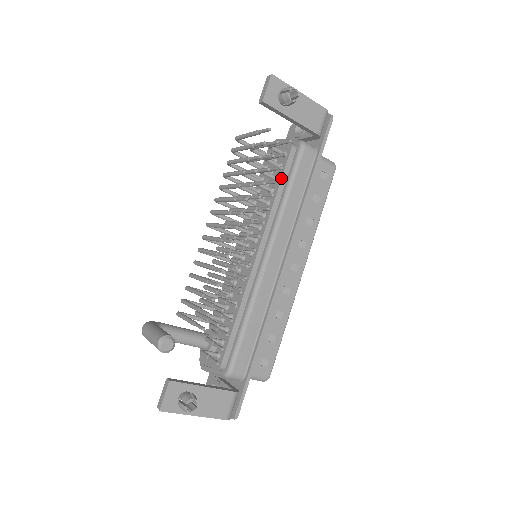
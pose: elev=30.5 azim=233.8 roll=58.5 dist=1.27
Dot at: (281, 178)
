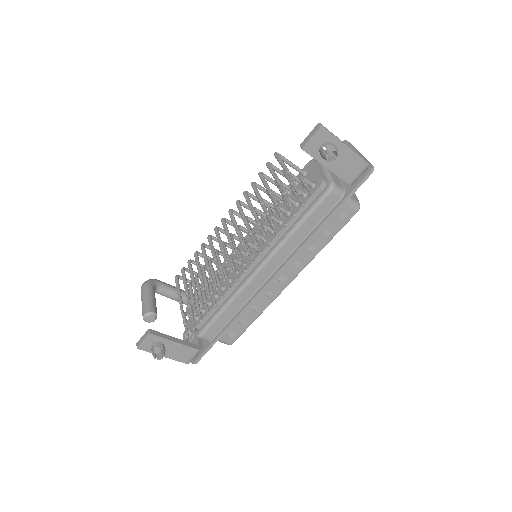
Dot at: (299, 209)
